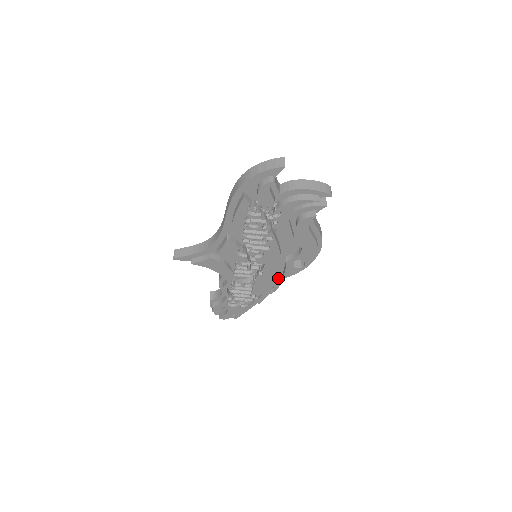
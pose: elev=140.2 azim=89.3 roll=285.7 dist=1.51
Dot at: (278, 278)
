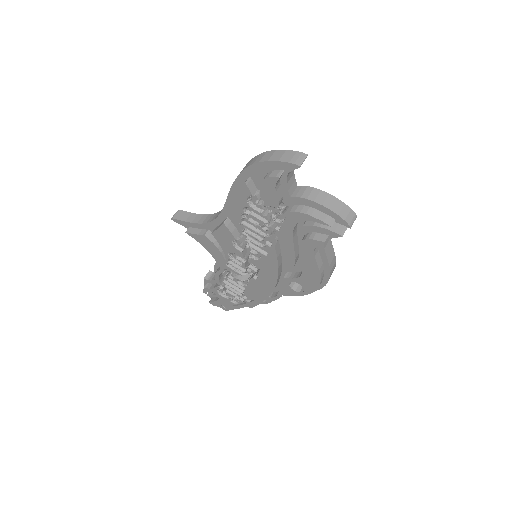
Dot at: (275, 291)
